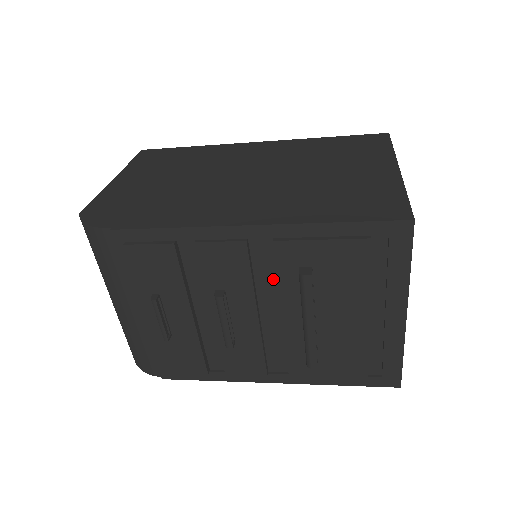
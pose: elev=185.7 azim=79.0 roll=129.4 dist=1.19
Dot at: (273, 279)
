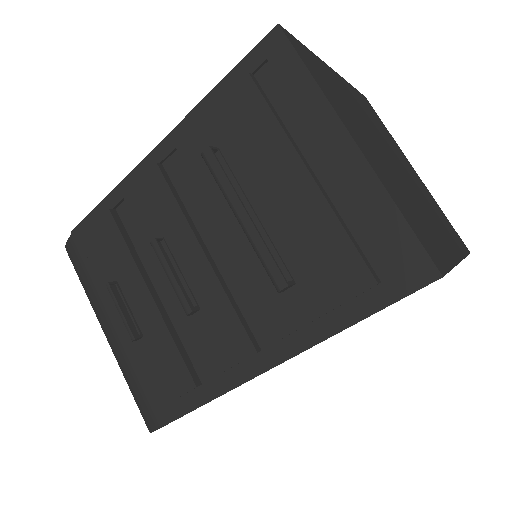
Dot at: (202, 198)
